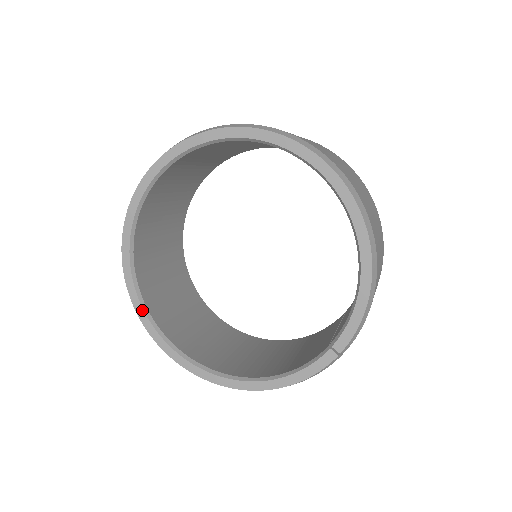
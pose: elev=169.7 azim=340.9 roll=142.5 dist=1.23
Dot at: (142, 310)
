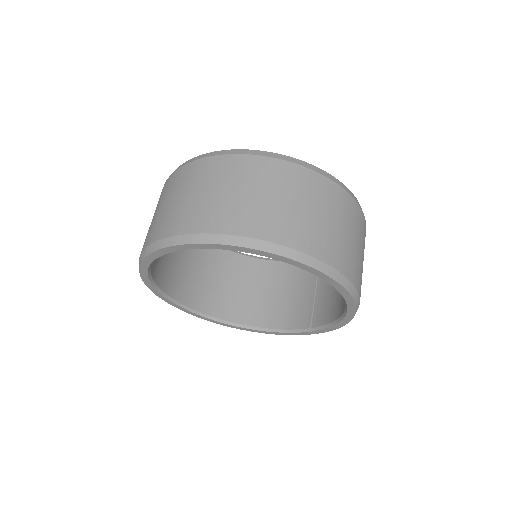
Dot at: (163, 296)
